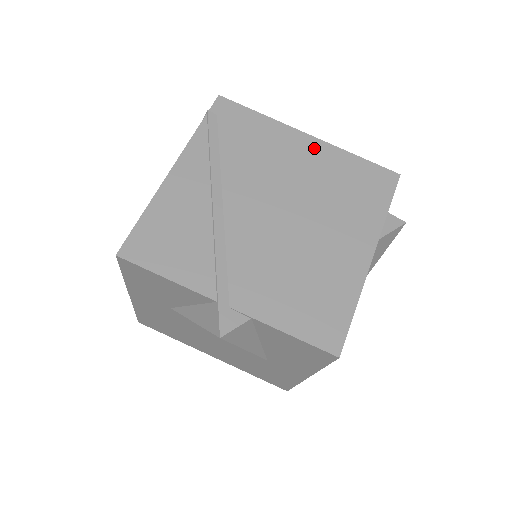
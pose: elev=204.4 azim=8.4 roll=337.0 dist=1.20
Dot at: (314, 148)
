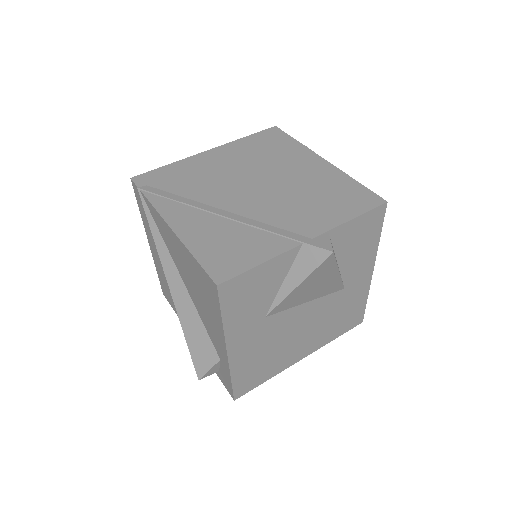
Dot at: (221, 152)
